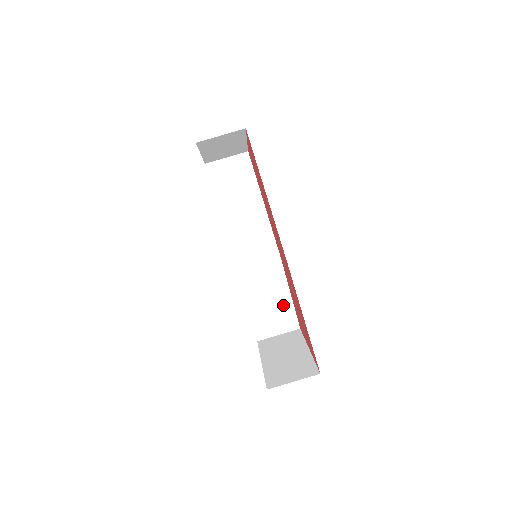
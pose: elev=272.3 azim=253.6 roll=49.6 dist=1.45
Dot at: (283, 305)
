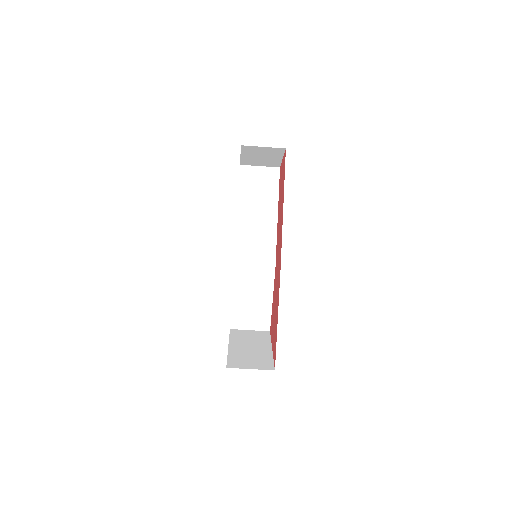
Dot at: (263, 306)
